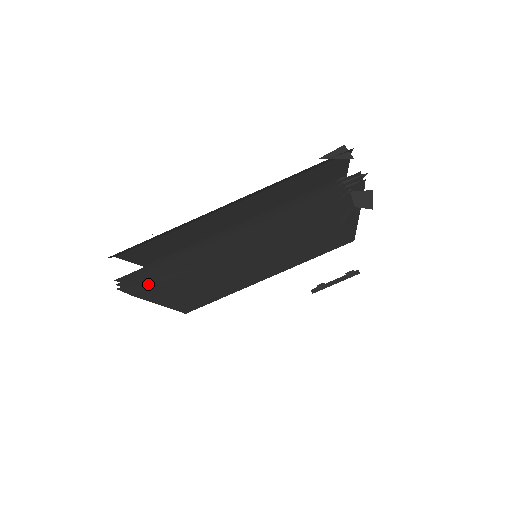
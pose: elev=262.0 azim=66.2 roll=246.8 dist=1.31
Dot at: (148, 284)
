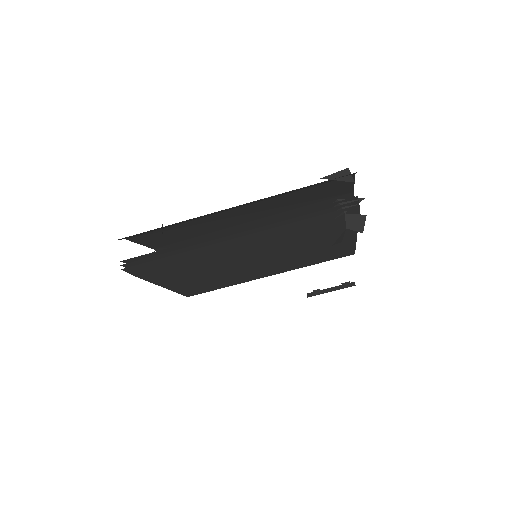
Dot at: (150, 269)
